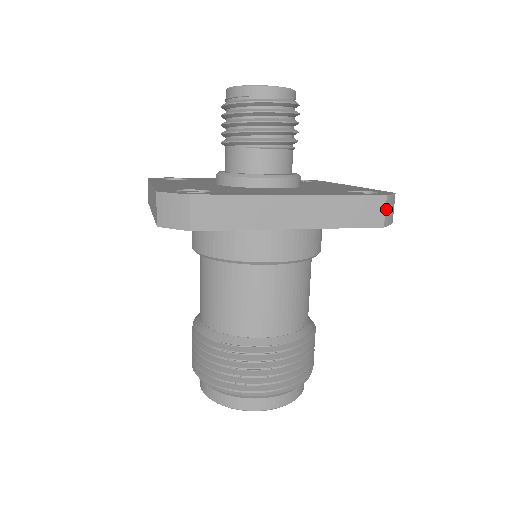
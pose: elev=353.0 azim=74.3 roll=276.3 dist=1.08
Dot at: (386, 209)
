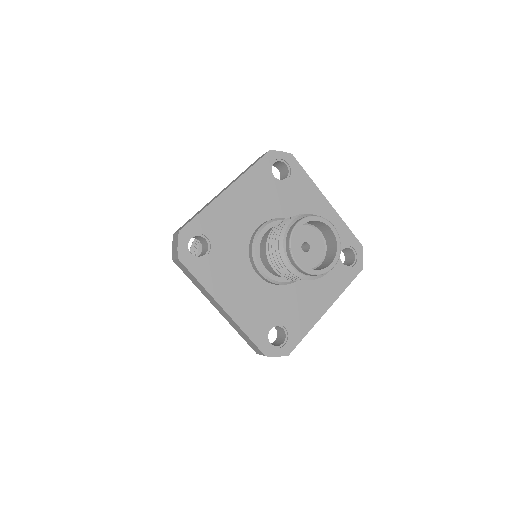
Dot at: occluded
